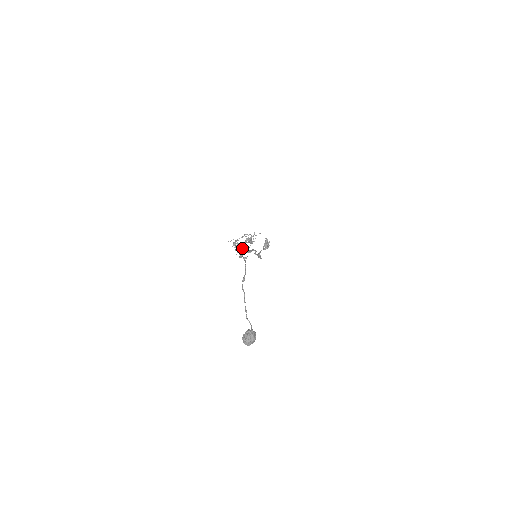
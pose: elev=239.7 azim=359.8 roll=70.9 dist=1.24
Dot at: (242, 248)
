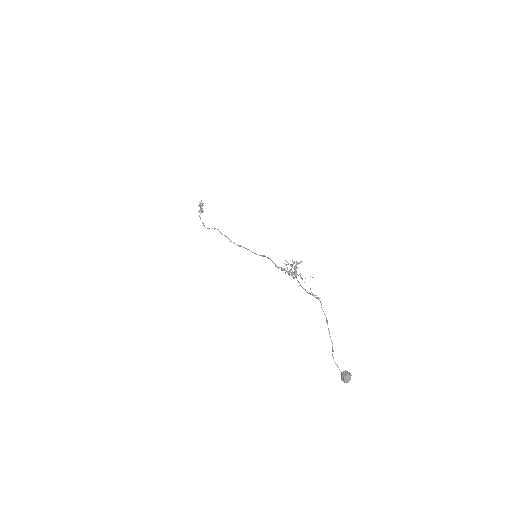
Dot at: occluded
